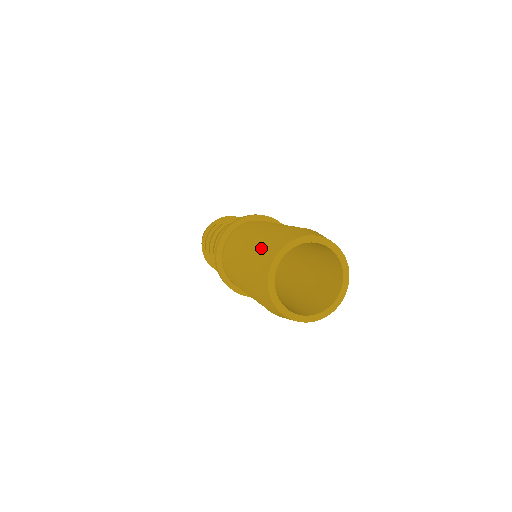
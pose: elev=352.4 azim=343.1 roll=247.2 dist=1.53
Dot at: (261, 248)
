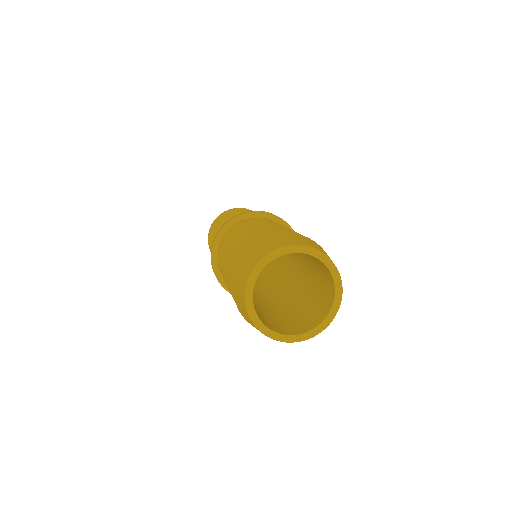
Dot at: (233, 281)
